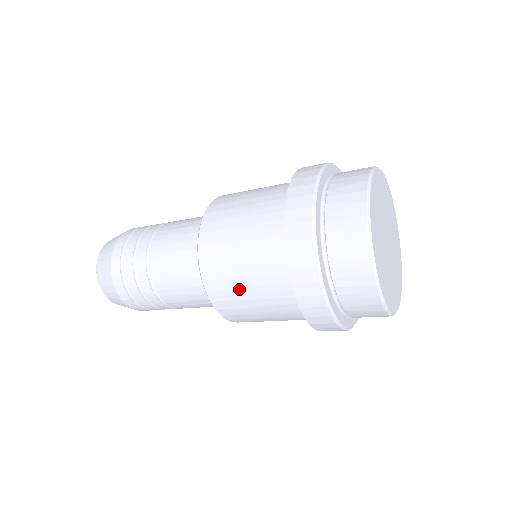
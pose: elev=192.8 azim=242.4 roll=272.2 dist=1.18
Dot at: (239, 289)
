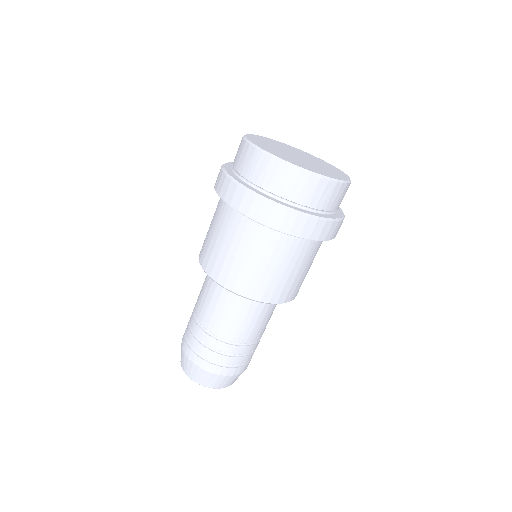
Dot at: occluded
